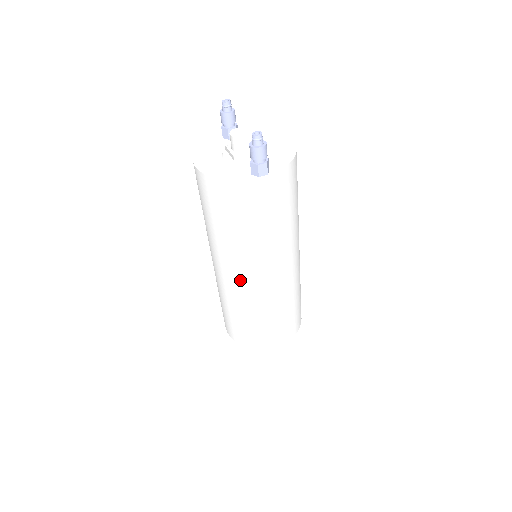
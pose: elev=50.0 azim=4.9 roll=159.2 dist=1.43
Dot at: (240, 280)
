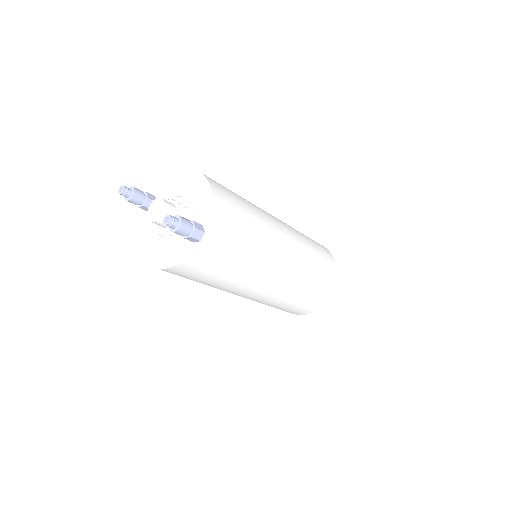
Dot at: (260, 293)
